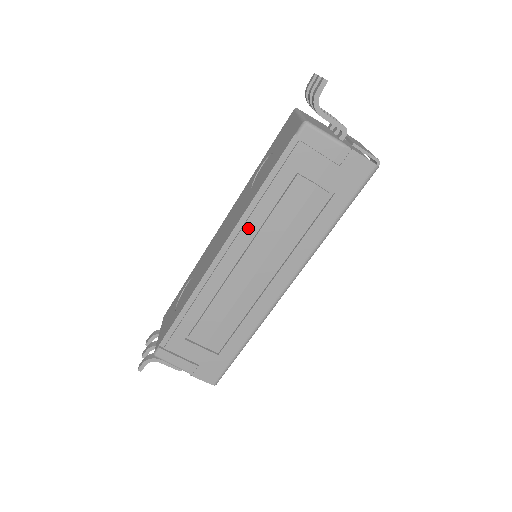
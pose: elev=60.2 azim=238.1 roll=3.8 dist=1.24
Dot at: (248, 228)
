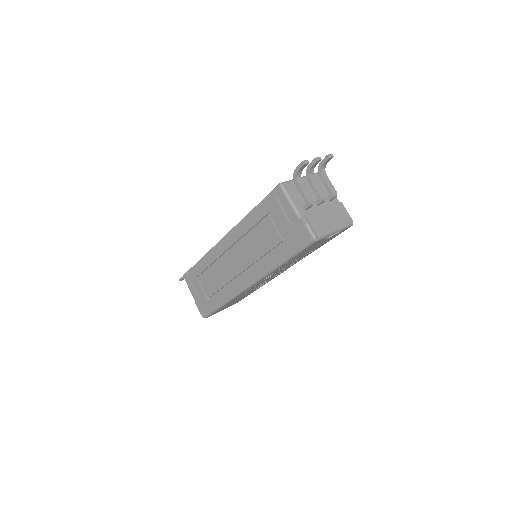
Dot at: (238, 232)
